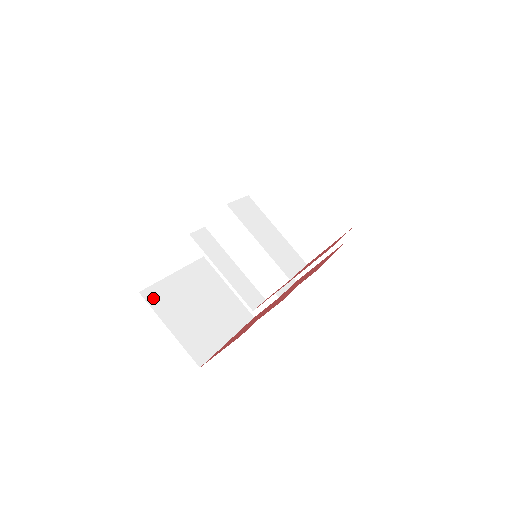
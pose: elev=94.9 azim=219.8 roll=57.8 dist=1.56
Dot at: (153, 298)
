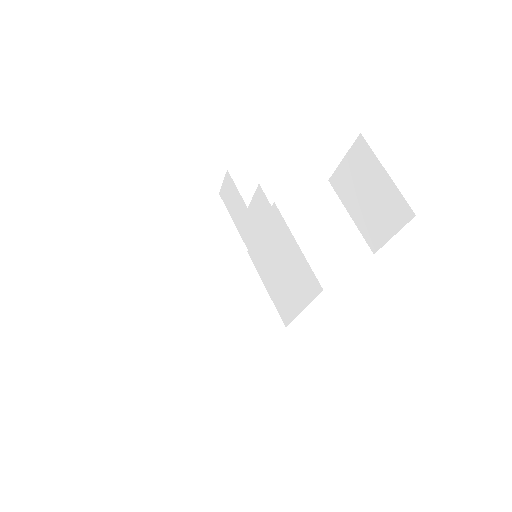
Dot at: occluded
